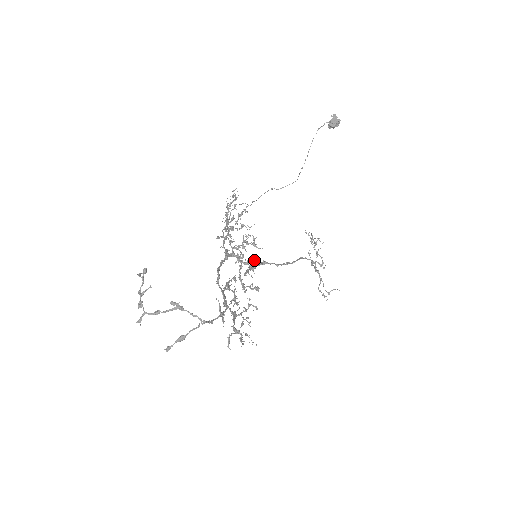
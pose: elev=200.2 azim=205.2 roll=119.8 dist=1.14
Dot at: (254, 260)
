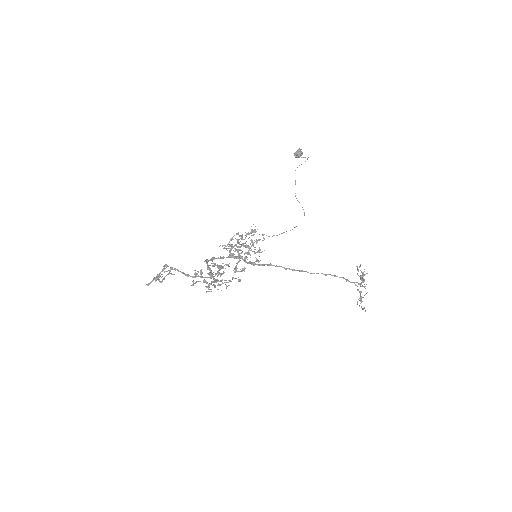
Dot at: (256, 260)
